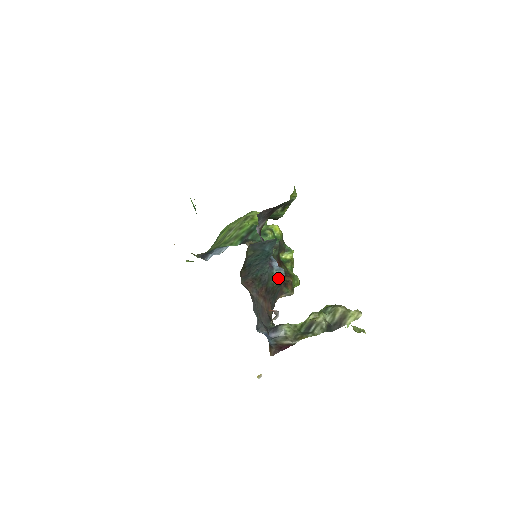
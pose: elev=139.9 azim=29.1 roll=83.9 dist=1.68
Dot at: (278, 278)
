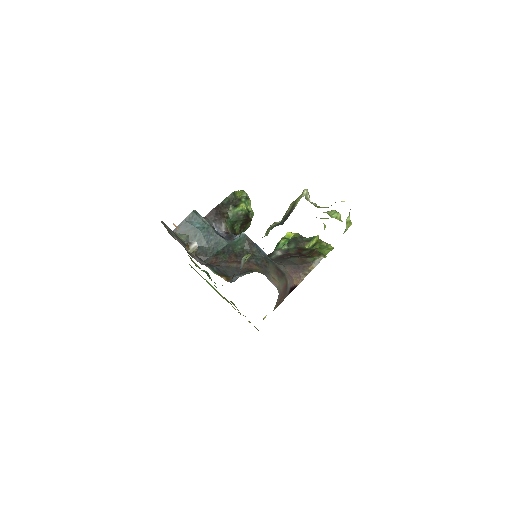
Dot at: (242, 241)
